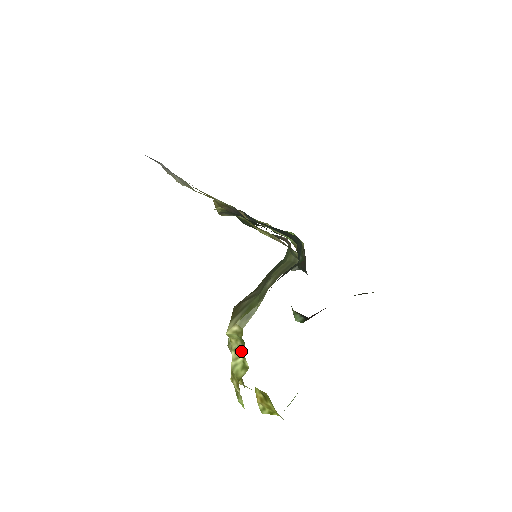
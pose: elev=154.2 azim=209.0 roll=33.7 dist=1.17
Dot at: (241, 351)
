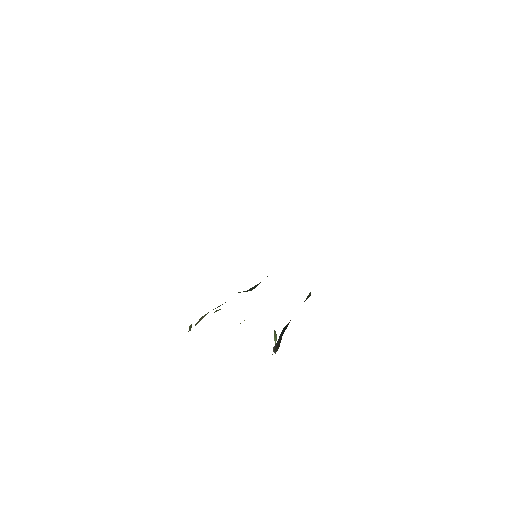
Dot at: occluded
